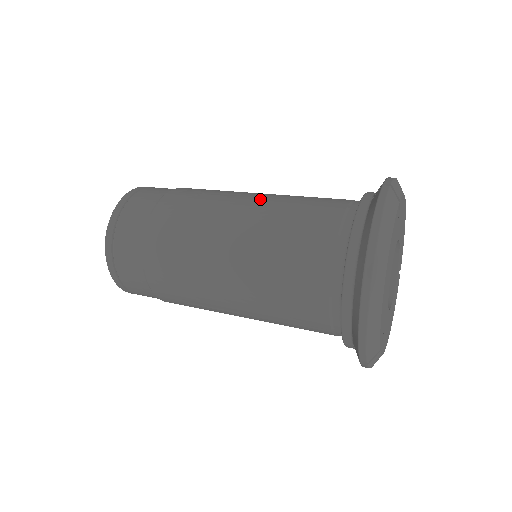
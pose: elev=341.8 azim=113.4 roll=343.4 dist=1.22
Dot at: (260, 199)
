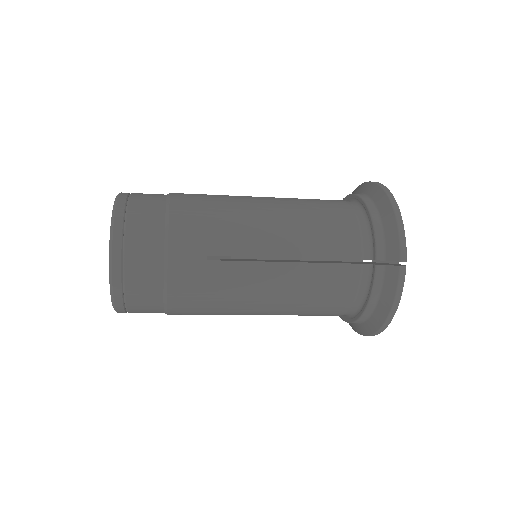
Dot at: occluded
